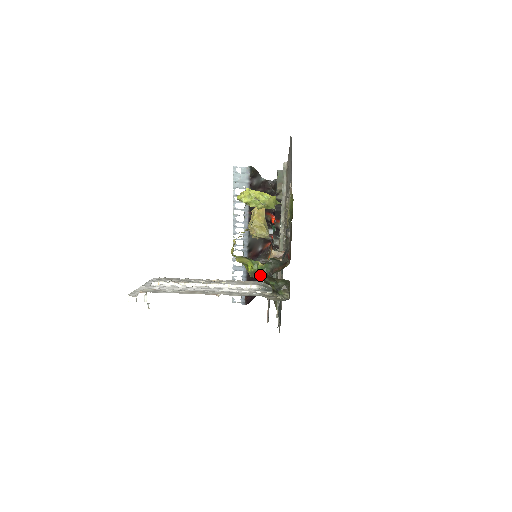
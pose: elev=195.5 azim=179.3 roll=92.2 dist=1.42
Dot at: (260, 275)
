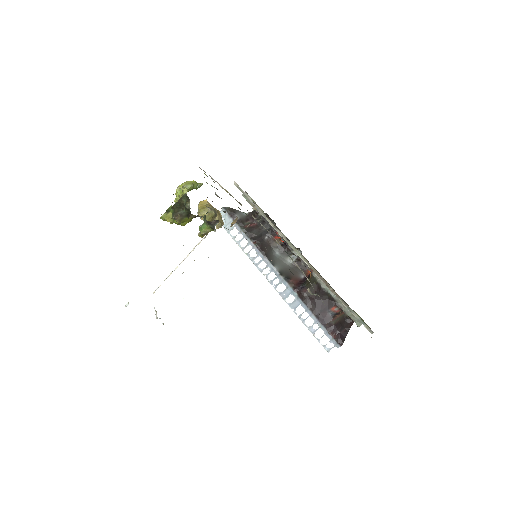
Dot at: (176, 212)
